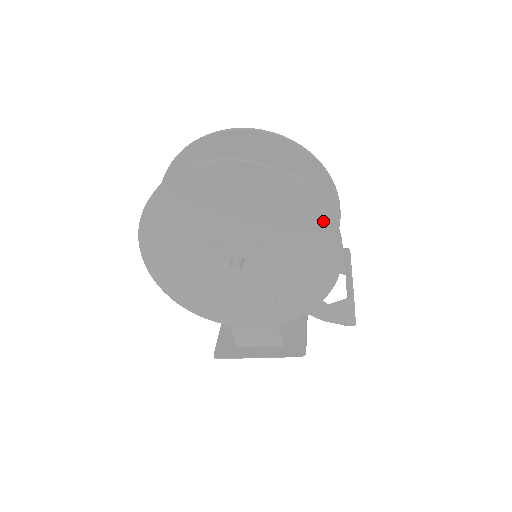
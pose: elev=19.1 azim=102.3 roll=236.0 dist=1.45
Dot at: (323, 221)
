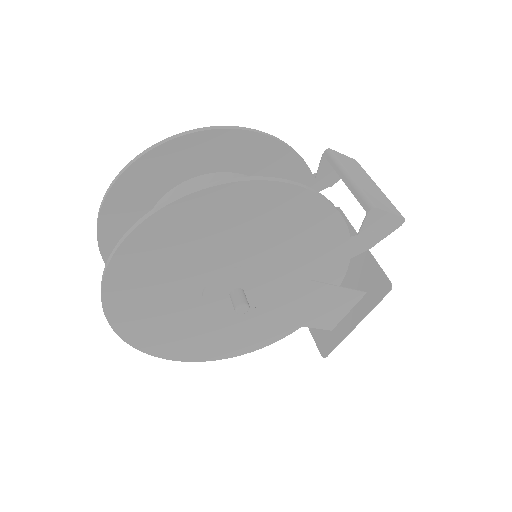
Dot at: (255, 193)
